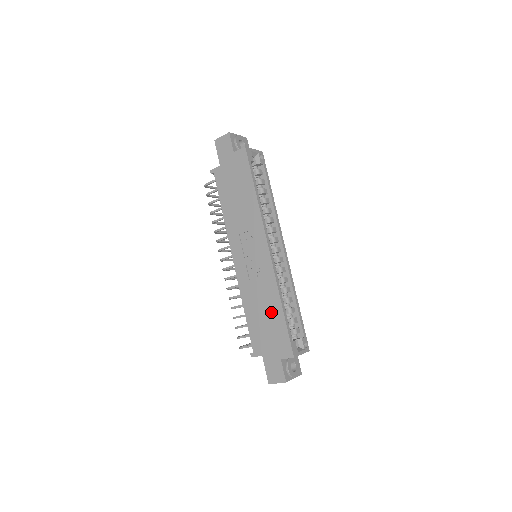
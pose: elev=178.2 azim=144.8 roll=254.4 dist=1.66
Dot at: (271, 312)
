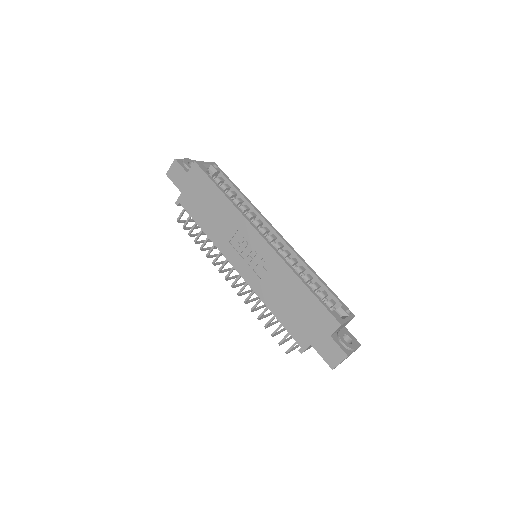
Dot at: (296, 295)
